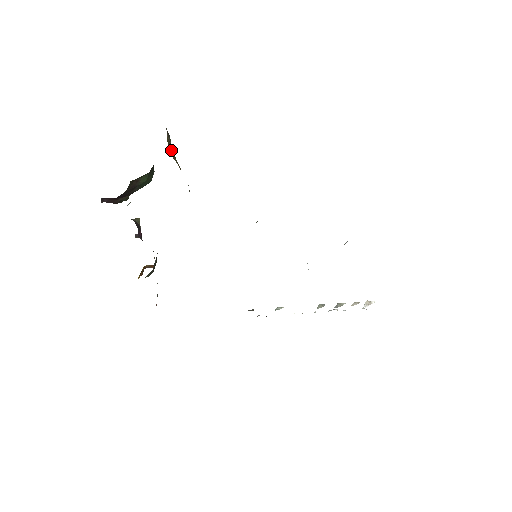
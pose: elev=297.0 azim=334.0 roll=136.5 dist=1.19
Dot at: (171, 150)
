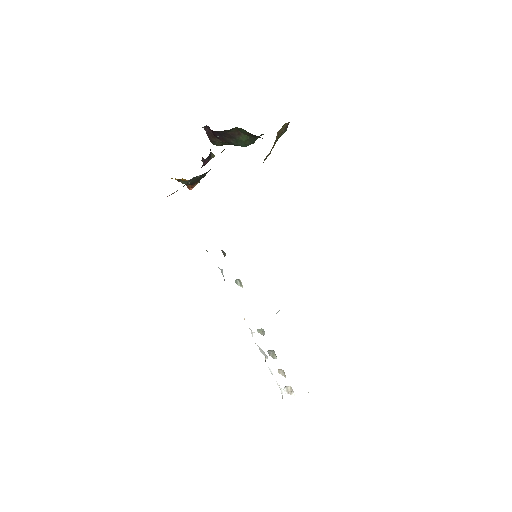
Dot at: (279, 134)
